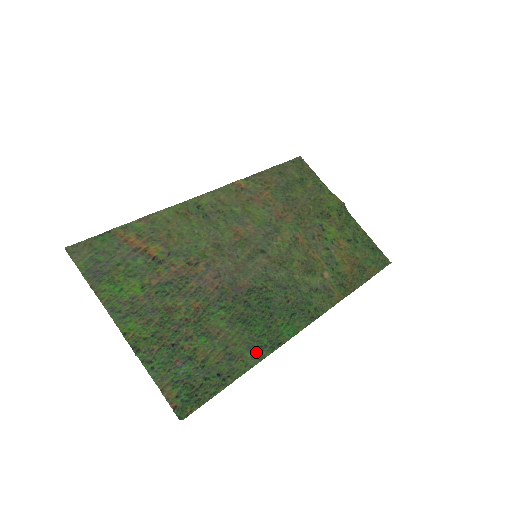
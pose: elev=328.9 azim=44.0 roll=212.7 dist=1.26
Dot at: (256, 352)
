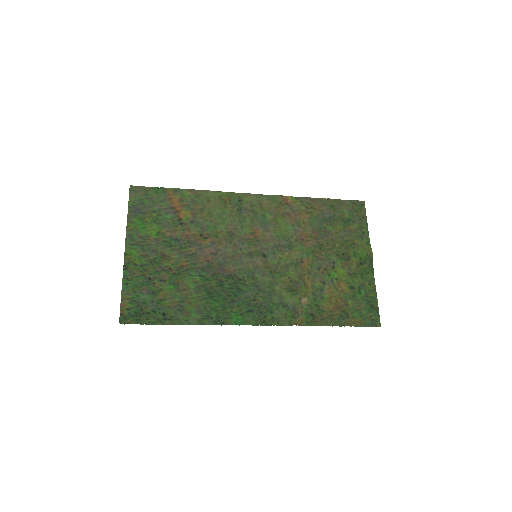
Dot at: (201, 317)
